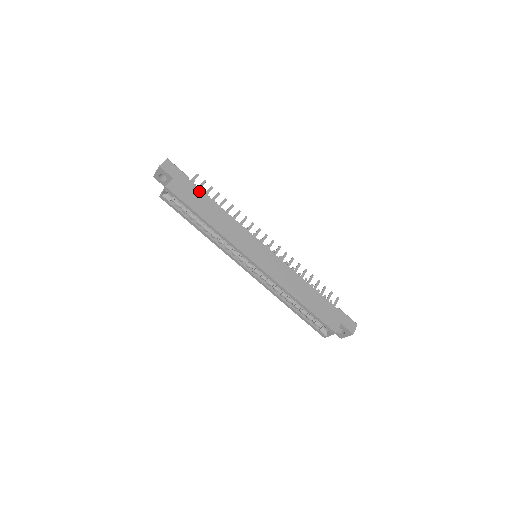
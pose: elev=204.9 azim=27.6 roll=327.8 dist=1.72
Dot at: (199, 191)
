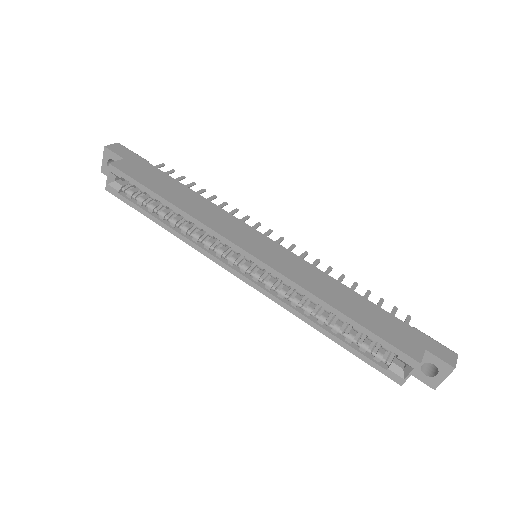
Dot at: (162, 174)
